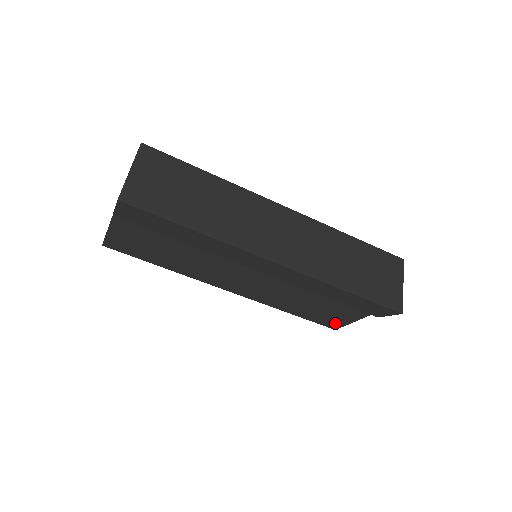
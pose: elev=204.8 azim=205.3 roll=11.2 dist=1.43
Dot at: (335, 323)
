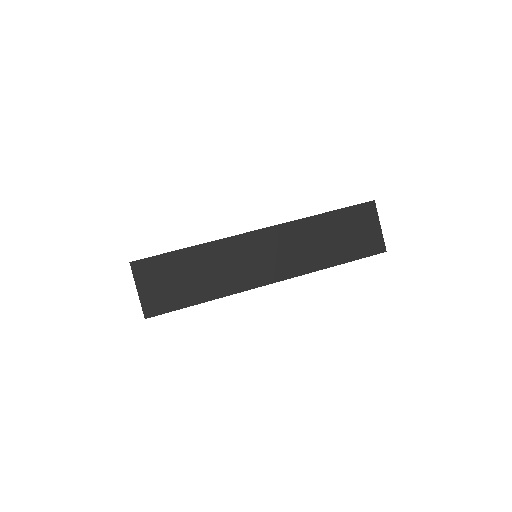
Dot at: occluded
